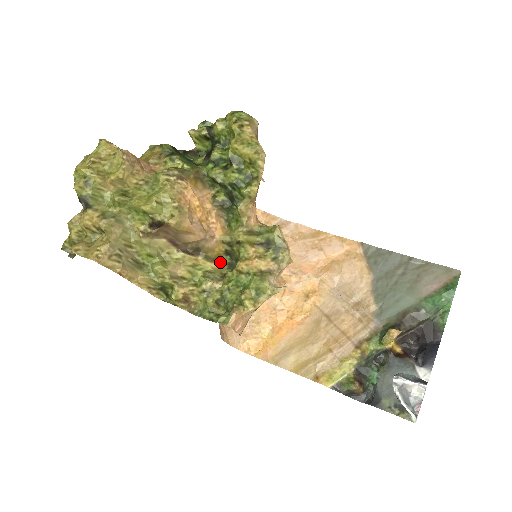
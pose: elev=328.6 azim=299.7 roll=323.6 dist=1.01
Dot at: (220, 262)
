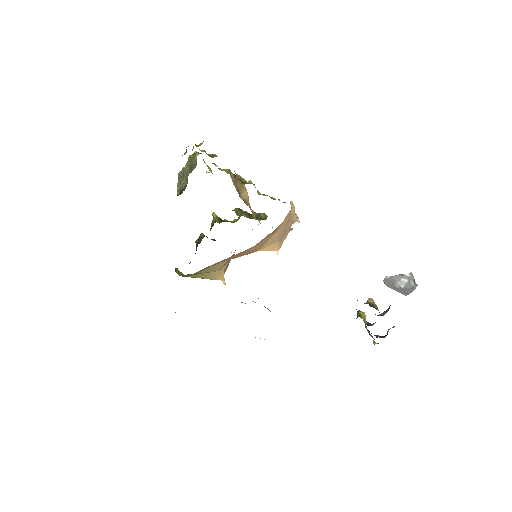
Dot at: (254, 216)
